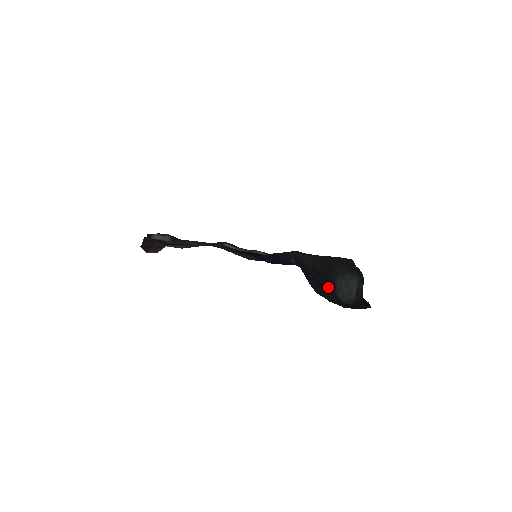
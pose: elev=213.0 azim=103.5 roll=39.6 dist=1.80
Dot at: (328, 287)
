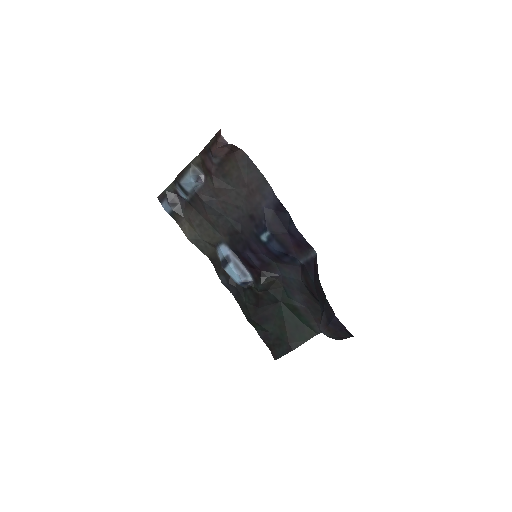
Dot at: (321, 301)
